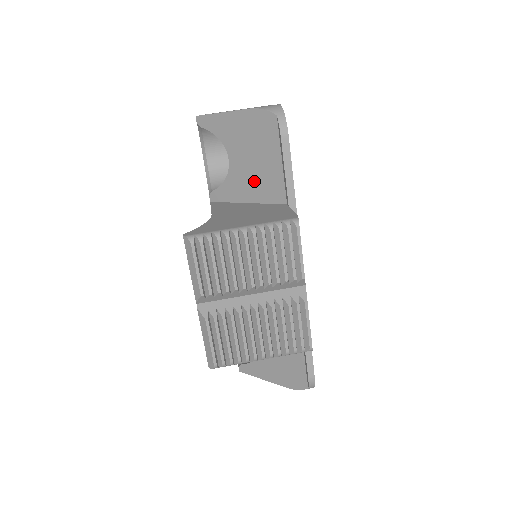
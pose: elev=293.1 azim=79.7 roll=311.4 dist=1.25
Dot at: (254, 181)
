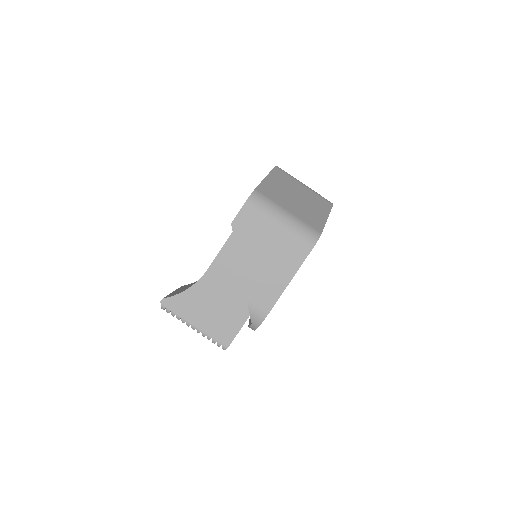
Dot at: occluded
